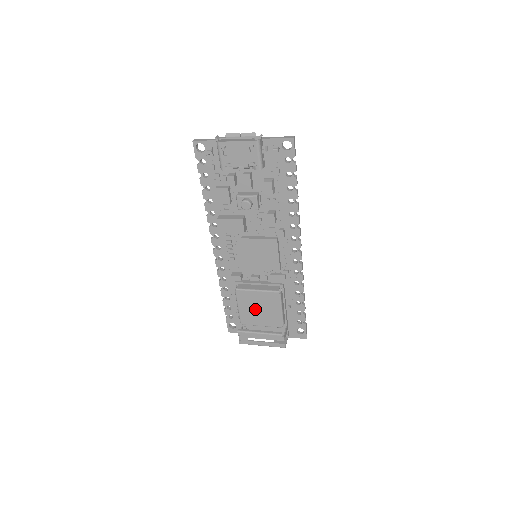
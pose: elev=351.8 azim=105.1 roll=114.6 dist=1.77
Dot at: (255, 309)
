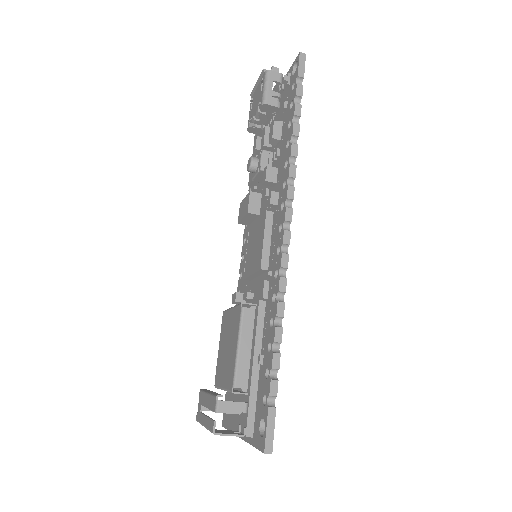
Dot at: (225, 348)
